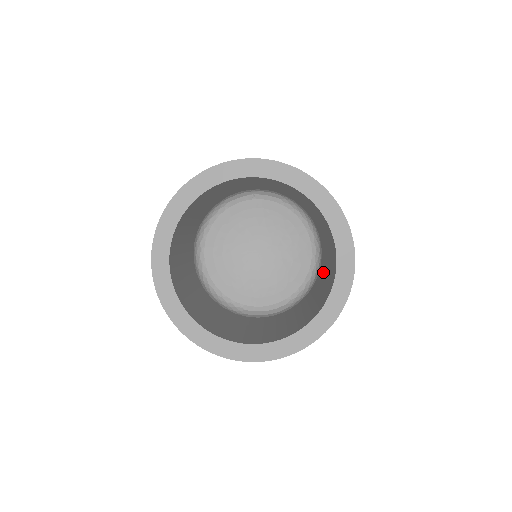
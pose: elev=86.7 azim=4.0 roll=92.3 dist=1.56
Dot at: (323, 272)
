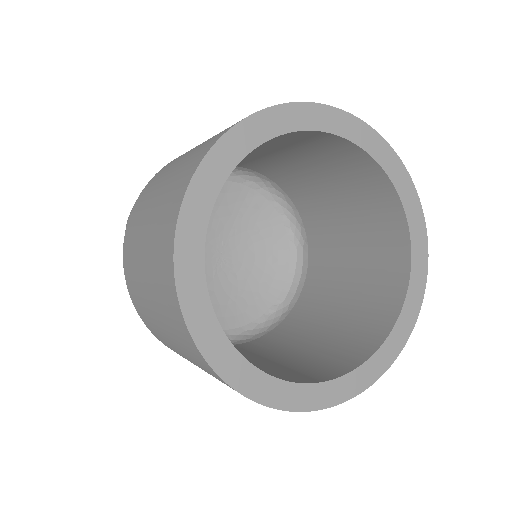
Dot at: (307, 184)
